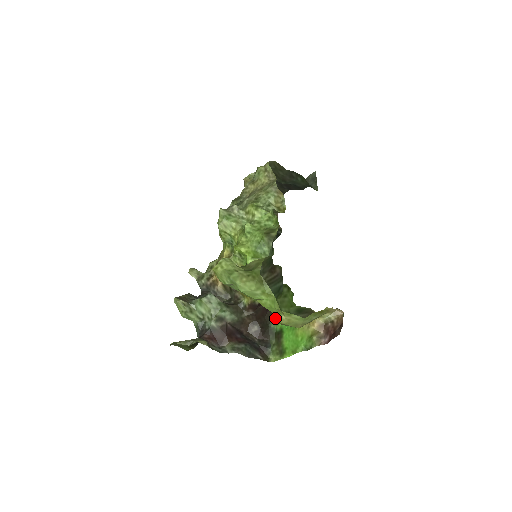
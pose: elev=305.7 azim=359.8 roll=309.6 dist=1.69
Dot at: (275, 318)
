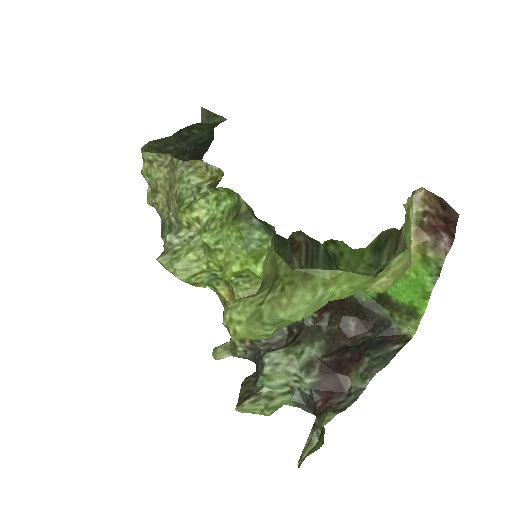
Dot at: occluded
